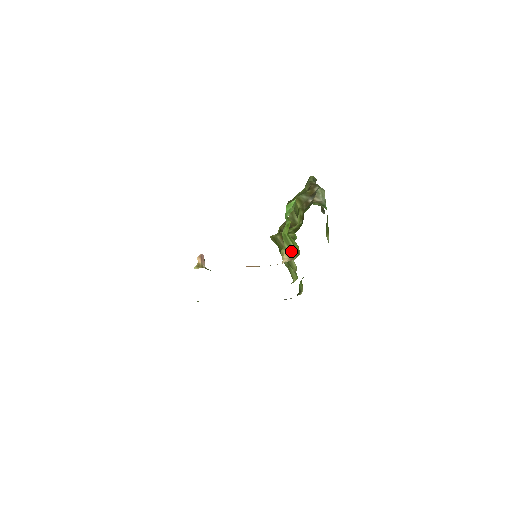
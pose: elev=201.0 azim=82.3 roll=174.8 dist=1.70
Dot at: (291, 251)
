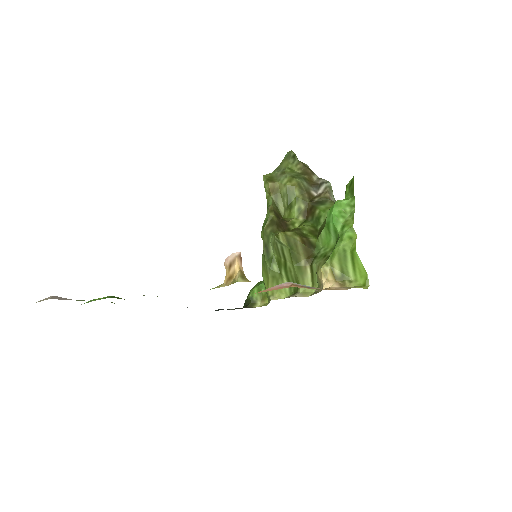
Dot at: (341, 273)
